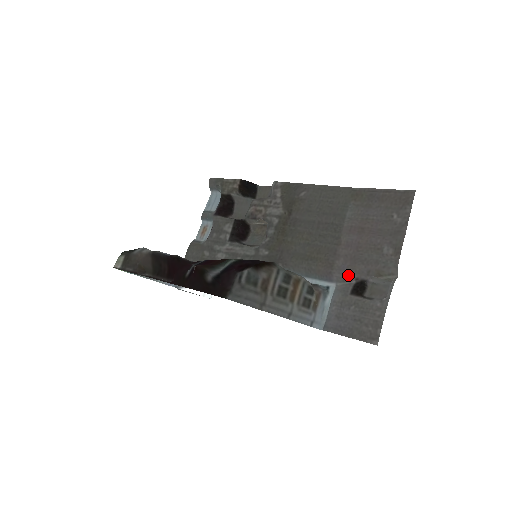
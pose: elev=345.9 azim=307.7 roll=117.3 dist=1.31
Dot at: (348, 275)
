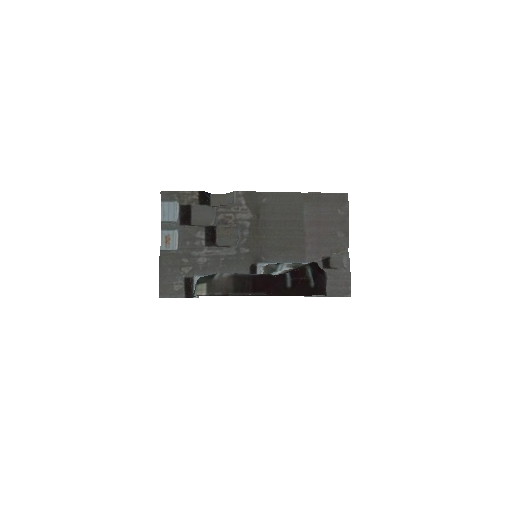
Dot at: (317, 256)
